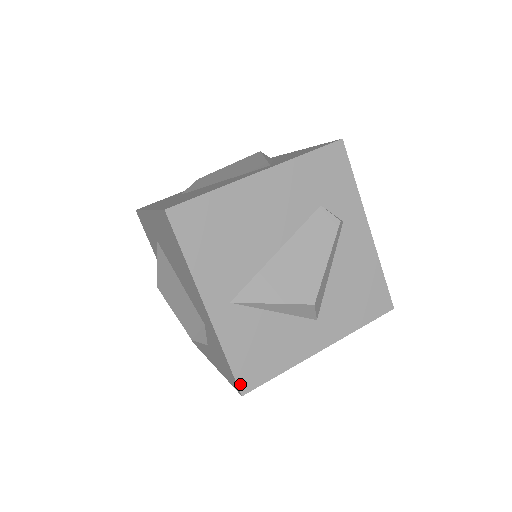
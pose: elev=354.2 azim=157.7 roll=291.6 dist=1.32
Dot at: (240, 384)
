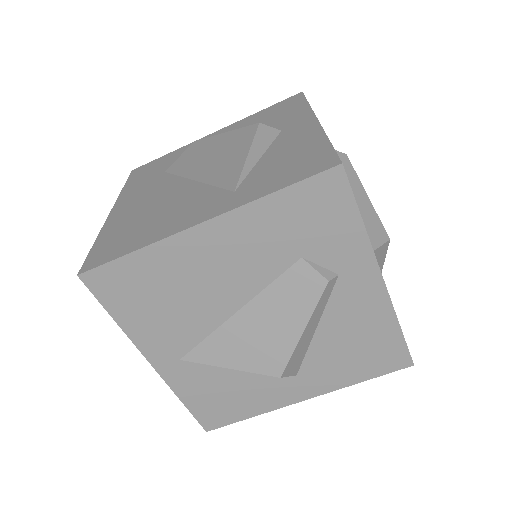
Dot at: (203, 423)
